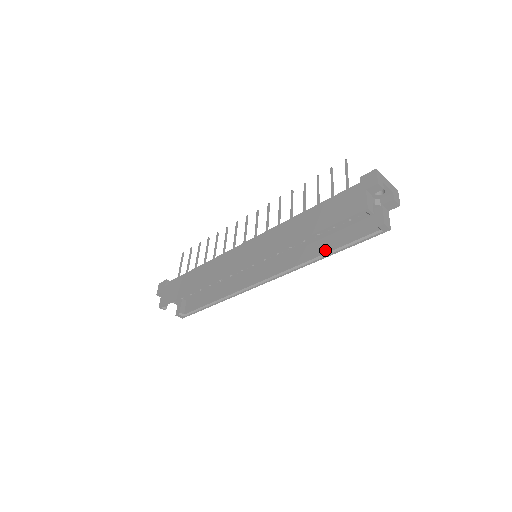
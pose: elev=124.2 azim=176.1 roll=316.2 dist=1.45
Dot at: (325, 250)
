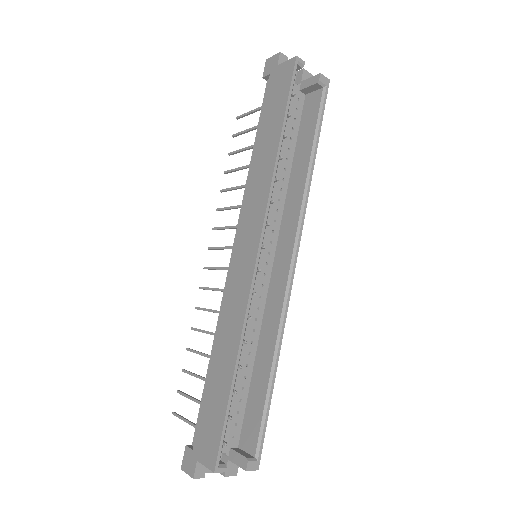
Dot at: (306, 159)
